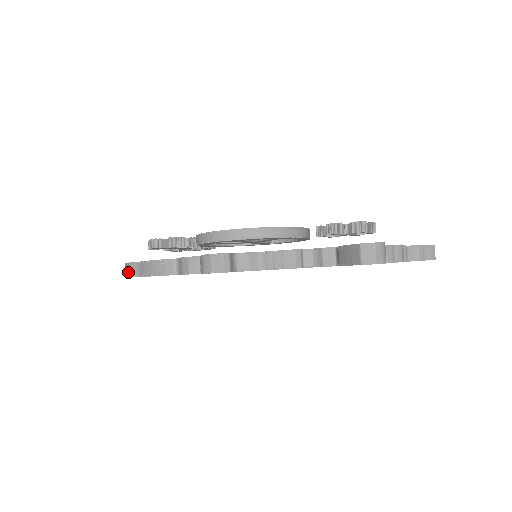
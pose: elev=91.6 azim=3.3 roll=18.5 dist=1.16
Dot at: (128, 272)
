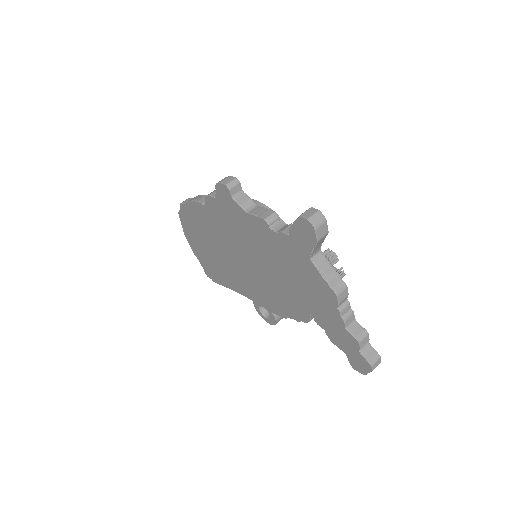
Dot at: occluded
